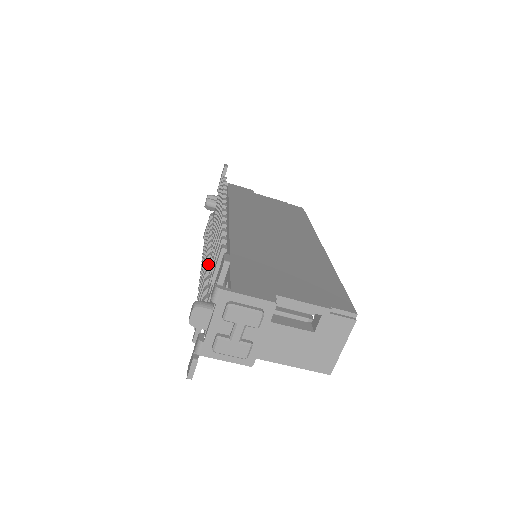
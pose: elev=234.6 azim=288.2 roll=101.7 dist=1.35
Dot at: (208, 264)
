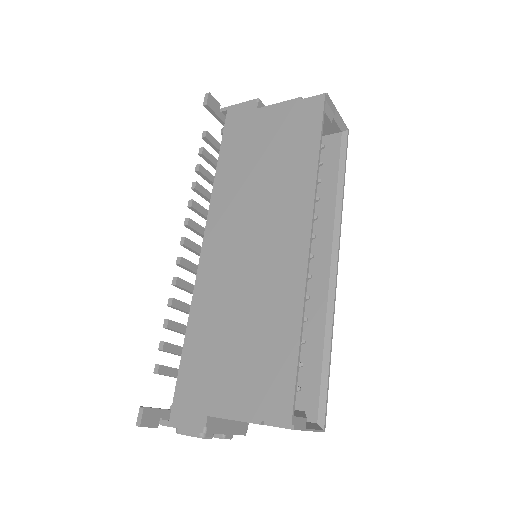
Dot at: occluded
